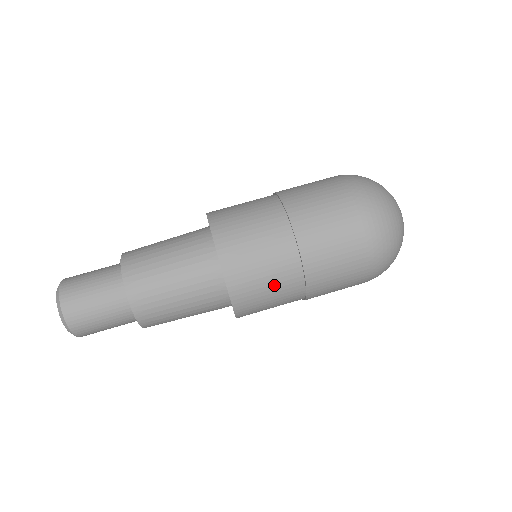
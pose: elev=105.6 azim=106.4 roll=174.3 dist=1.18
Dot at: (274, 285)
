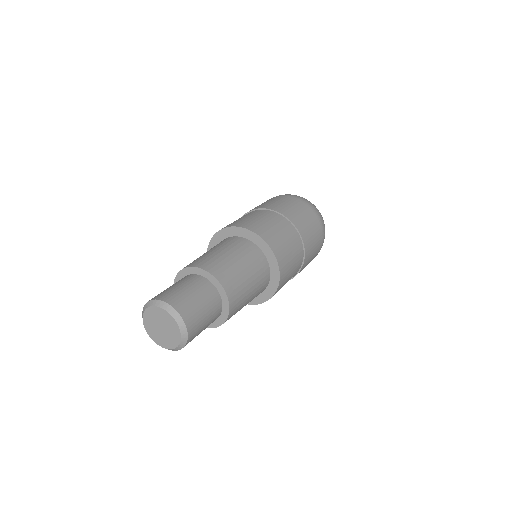
Dot at: (260, 217)
